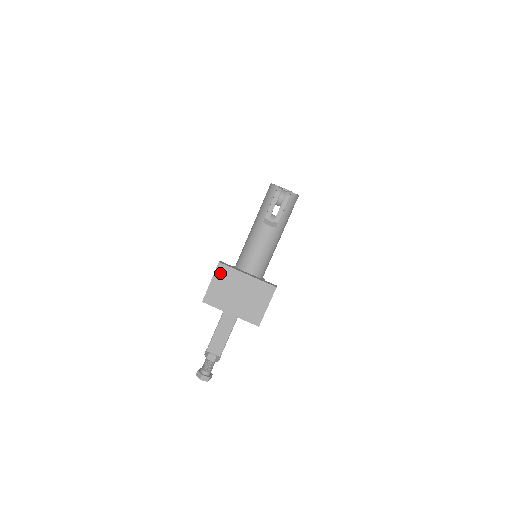
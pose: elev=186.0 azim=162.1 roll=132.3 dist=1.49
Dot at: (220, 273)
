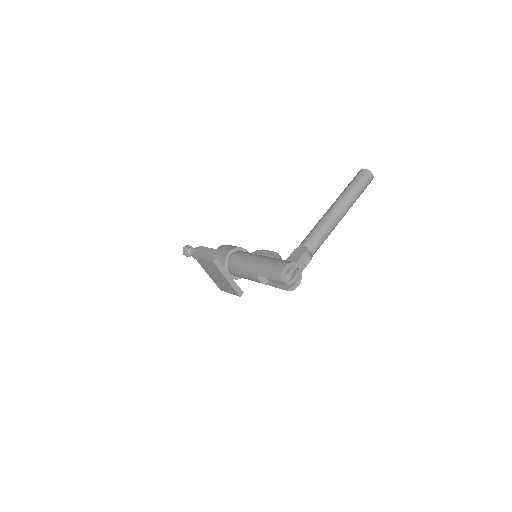
Dot at: (211, 264)
